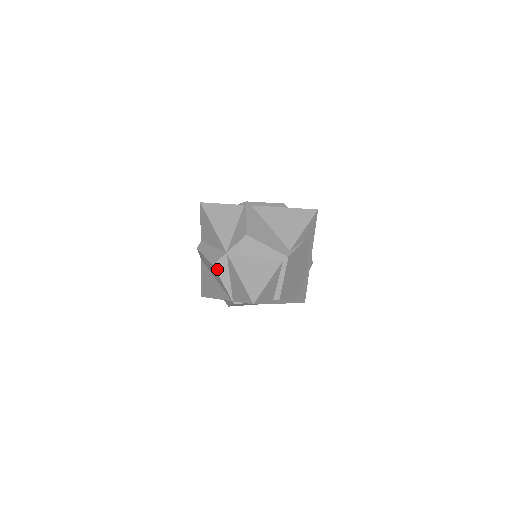
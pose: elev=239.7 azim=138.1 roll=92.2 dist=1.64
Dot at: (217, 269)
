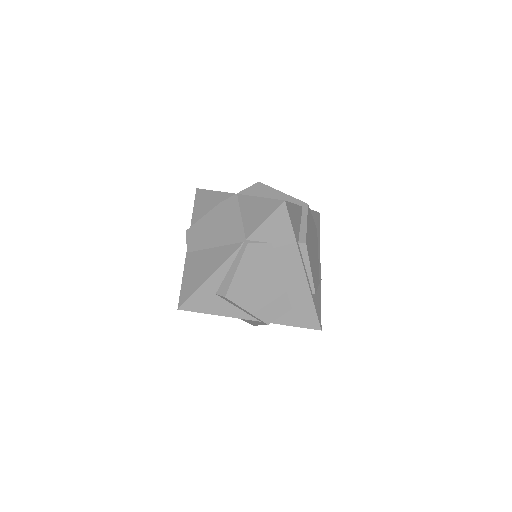
Dot at: (225, 207)
